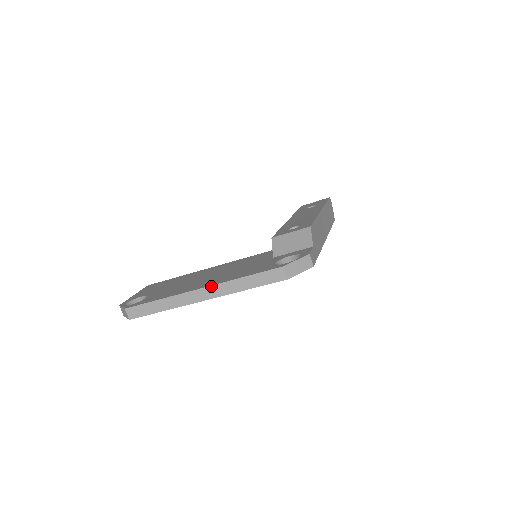
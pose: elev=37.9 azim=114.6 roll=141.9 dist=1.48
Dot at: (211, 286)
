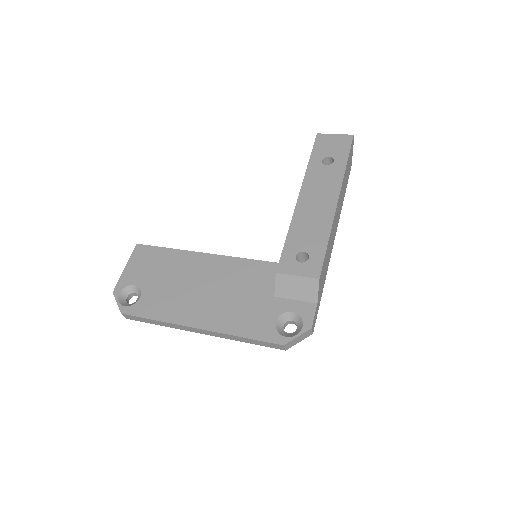
Dot at: (210, 331)
